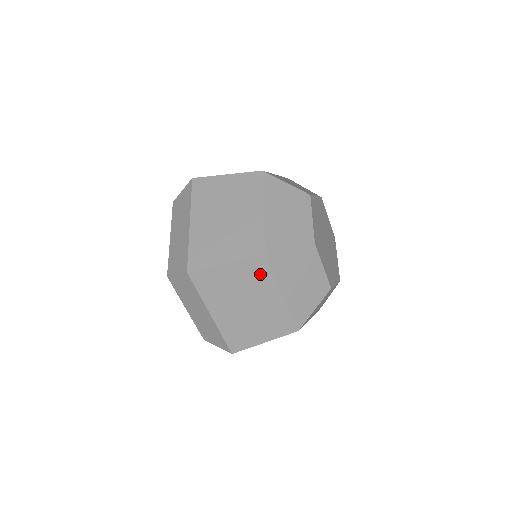
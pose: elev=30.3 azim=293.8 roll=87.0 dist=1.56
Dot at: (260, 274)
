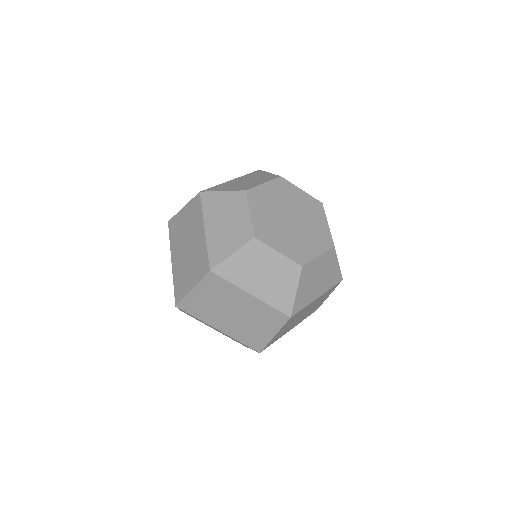
Dot at: (196, 211)
